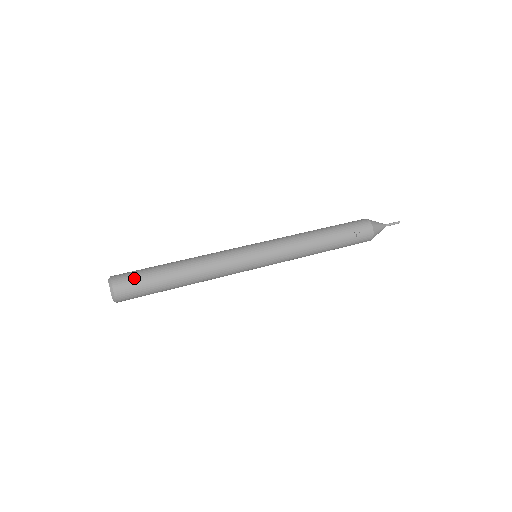
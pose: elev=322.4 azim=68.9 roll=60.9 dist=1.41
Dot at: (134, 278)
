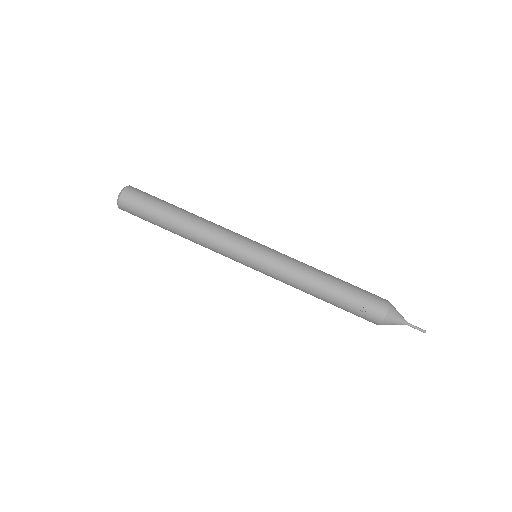
Dot at: (142, 199)
